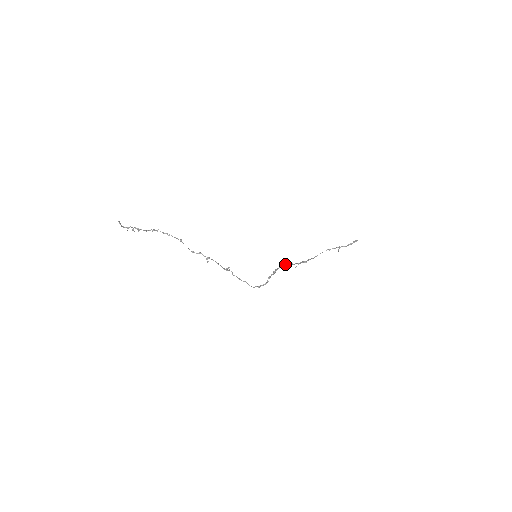
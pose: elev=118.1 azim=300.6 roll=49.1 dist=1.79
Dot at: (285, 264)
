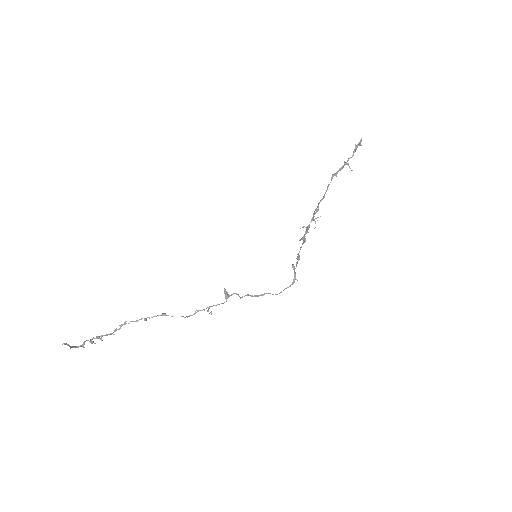
Dot at: (302, 238)
